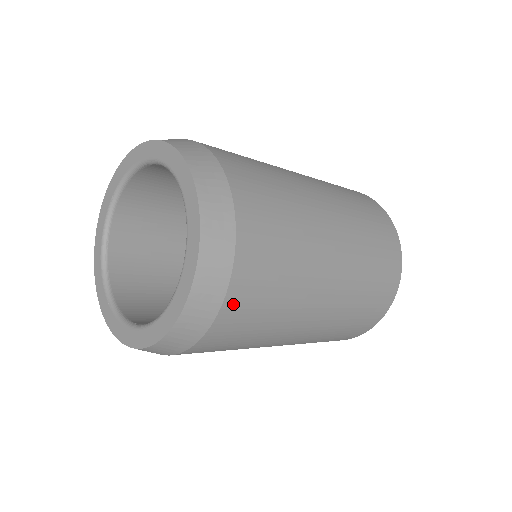
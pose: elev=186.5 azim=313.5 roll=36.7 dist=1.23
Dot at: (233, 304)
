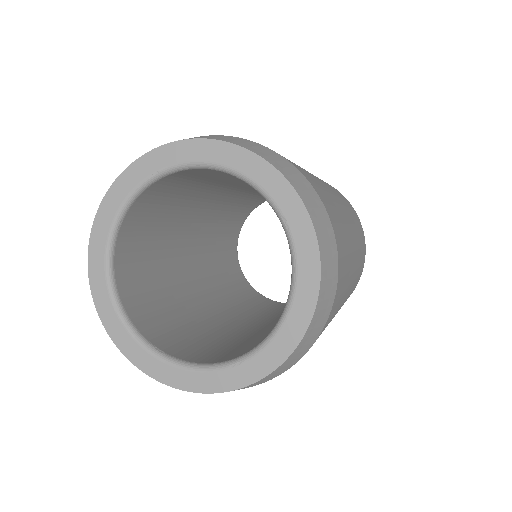
Dot at: occluded
